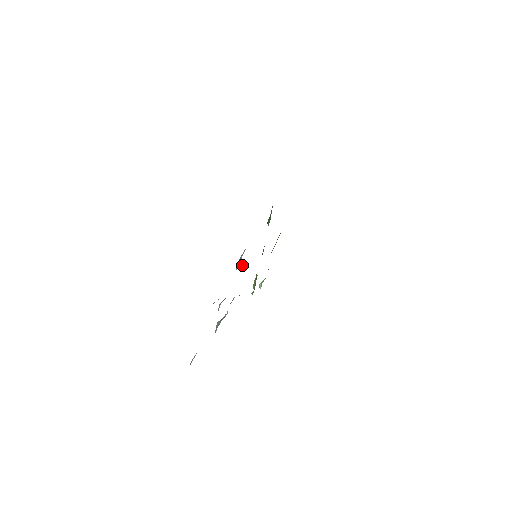
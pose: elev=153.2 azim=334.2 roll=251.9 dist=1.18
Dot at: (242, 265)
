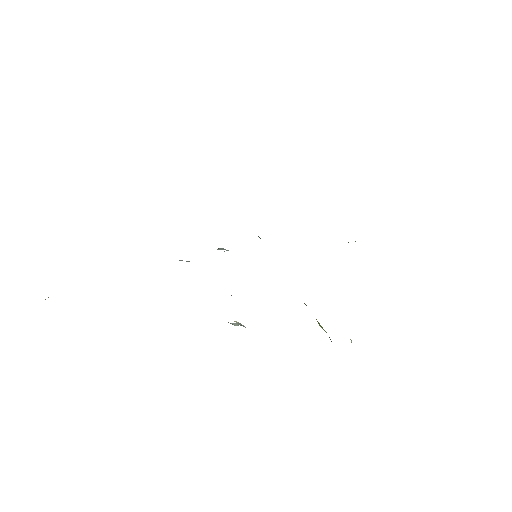
Dot at: occluded
